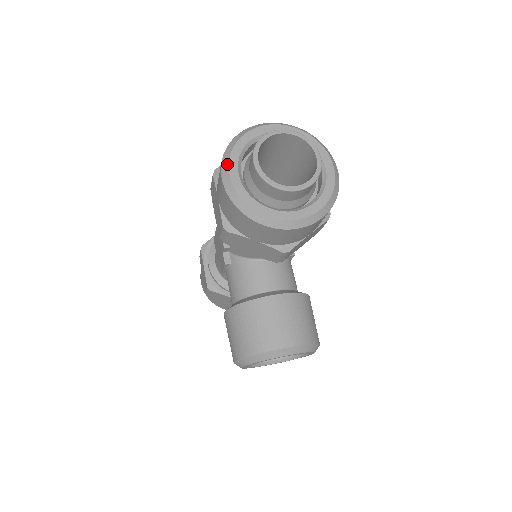
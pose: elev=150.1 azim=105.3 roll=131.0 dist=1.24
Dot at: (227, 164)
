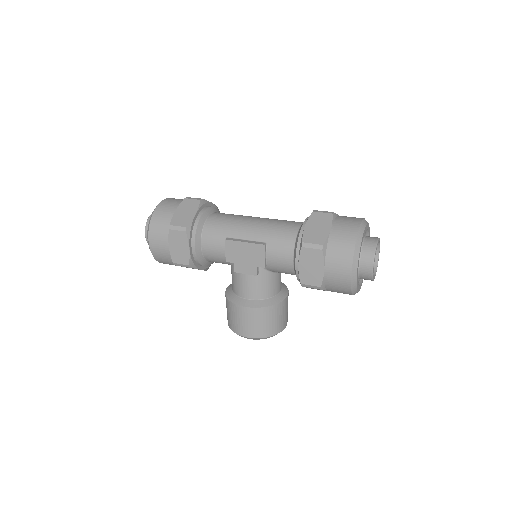
Dot at: (357, 264)
